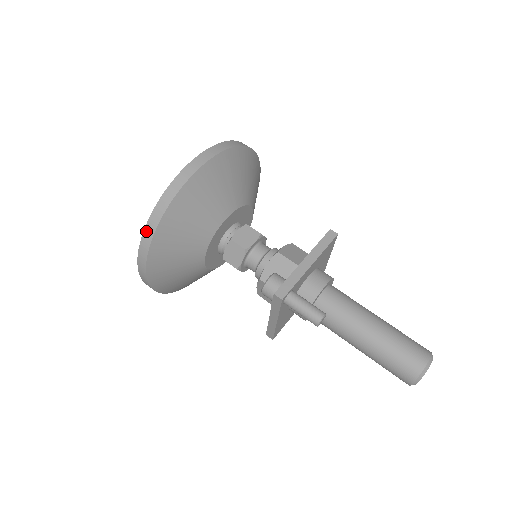
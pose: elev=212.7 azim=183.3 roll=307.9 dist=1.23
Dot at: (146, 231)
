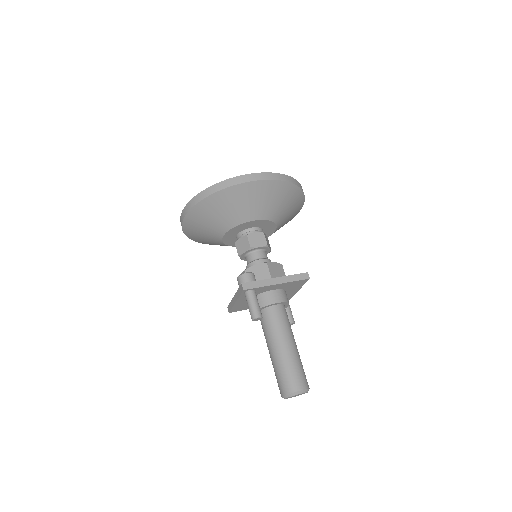
Dot at: (199, 195)
